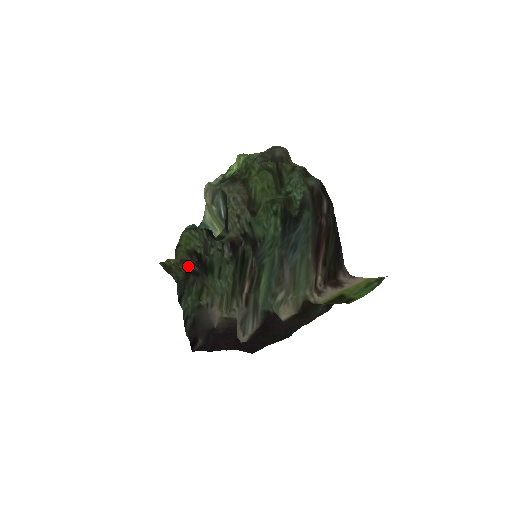
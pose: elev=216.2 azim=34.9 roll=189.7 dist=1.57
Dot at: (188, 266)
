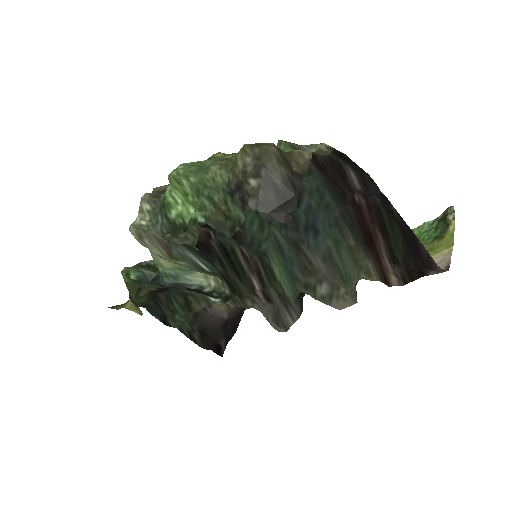
Dot at: (148, 289)
